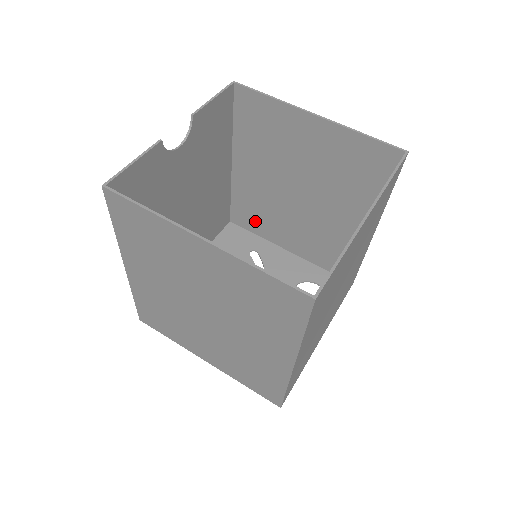
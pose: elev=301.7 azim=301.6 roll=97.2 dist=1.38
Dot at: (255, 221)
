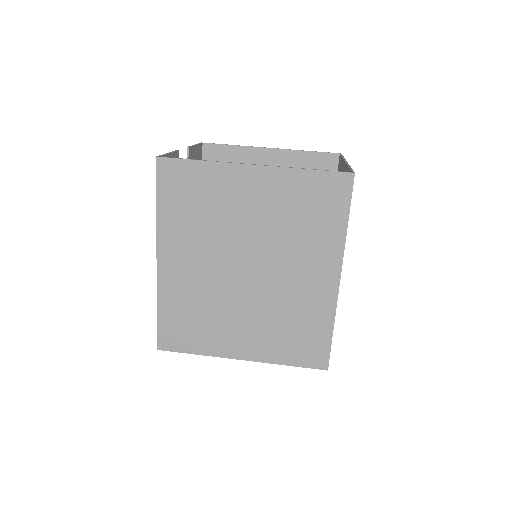
Dot at: occluded
